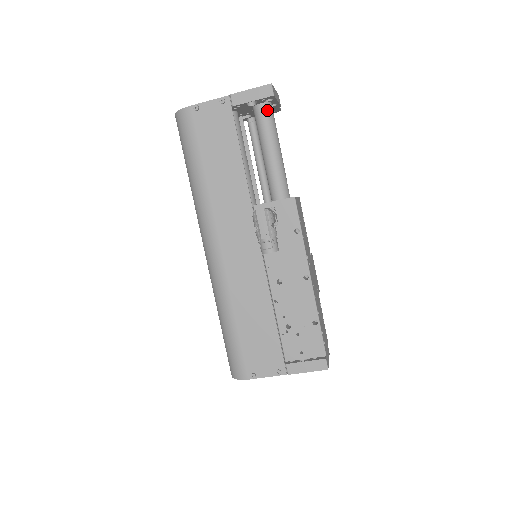
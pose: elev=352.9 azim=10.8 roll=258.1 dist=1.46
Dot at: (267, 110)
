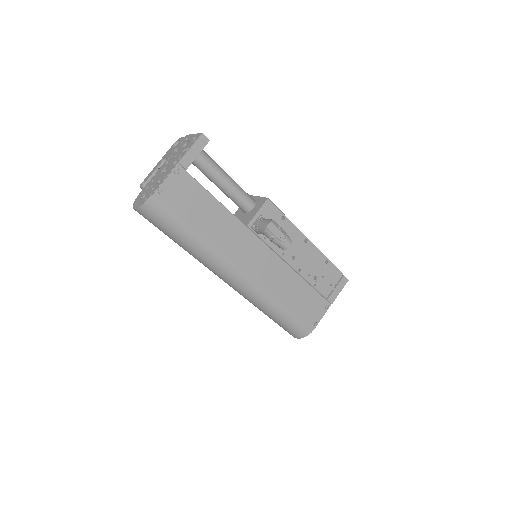
Dot at: (203, 153)
